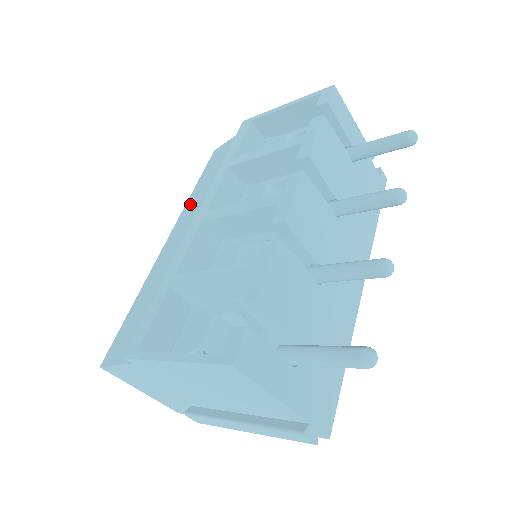
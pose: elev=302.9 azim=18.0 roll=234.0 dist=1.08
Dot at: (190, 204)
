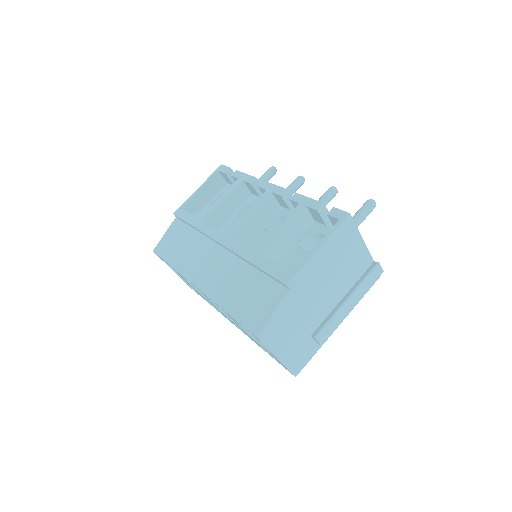
Dot at: (185, 265)
